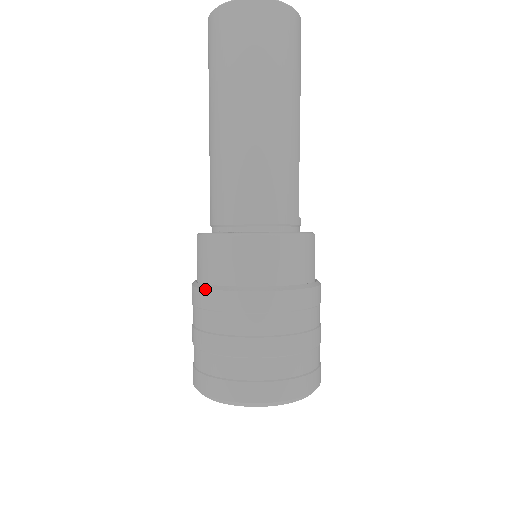
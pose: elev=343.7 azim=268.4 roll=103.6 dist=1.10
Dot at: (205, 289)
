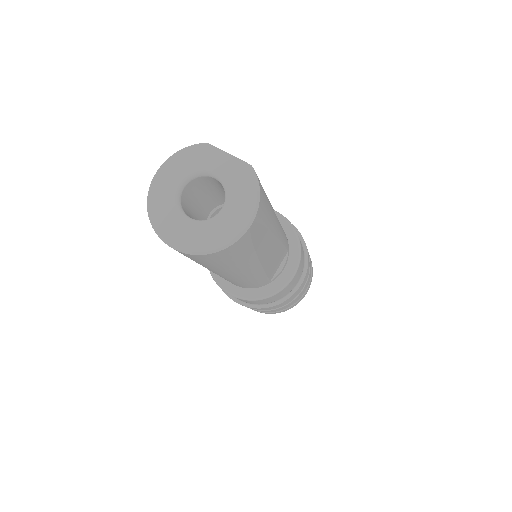
Dot at: occluded
